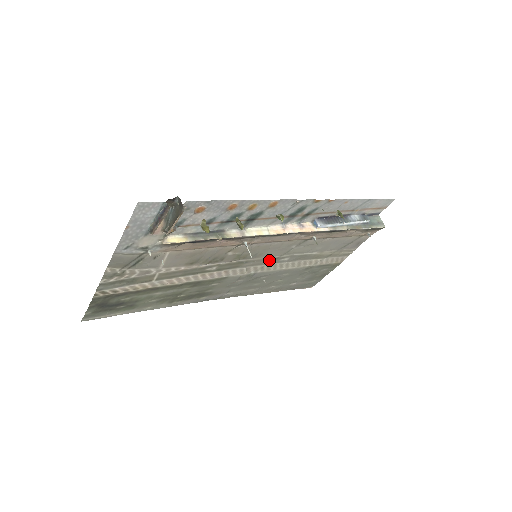
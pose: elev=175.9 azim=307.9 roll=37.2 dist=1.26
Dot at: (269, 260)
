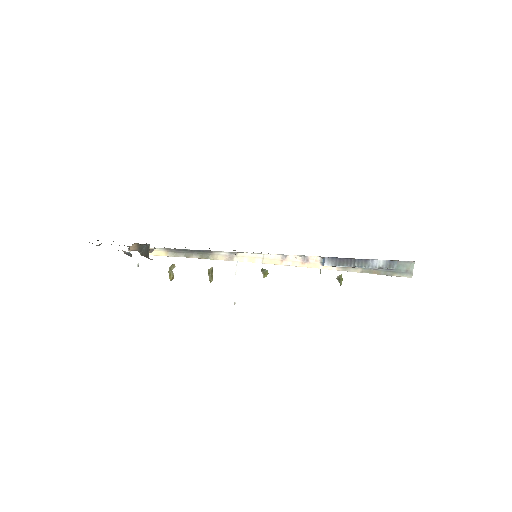
Dot at: occluded
